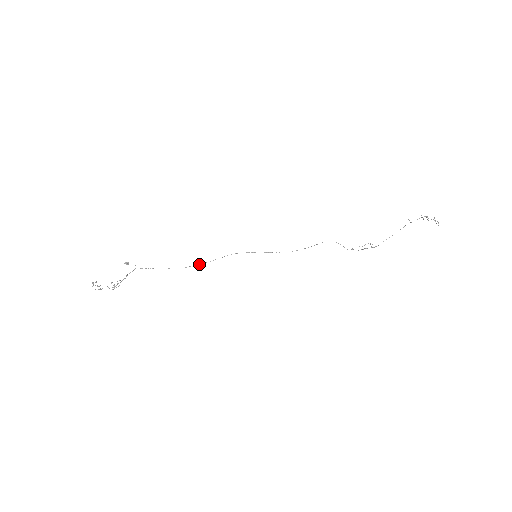
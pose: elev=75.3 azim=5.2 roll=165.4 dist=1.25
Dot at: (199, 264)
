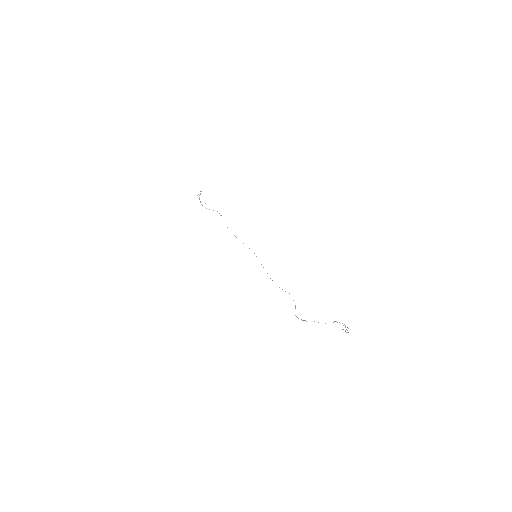
Dot at: occluded
